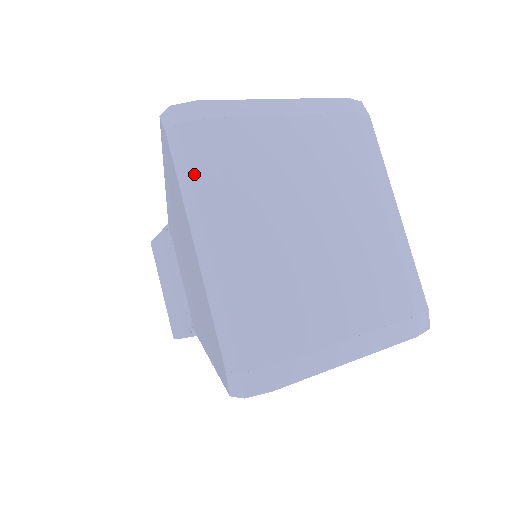
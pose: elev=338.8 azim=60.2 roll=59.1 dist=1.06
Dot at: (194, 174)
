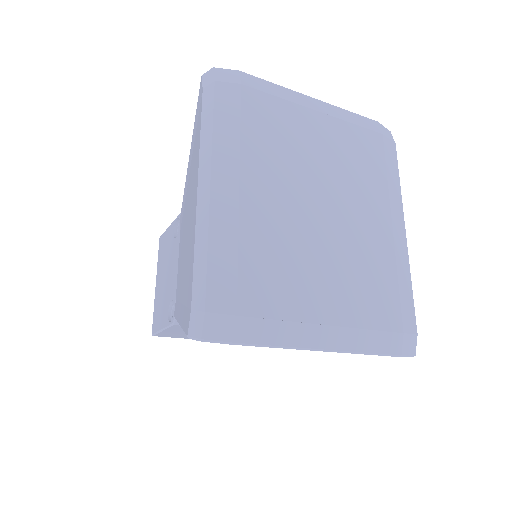
Dot at: (217, 124)
